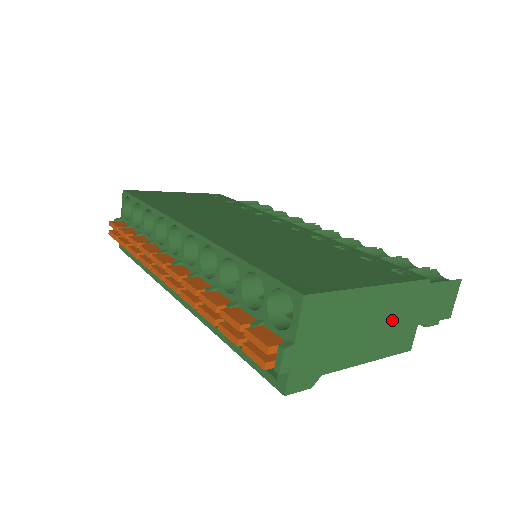
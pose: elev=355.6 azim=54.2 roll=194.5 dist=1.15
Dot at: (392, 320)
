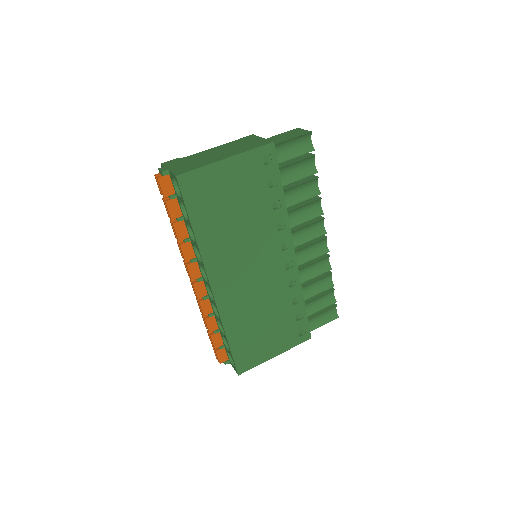
Dot at: occluded
